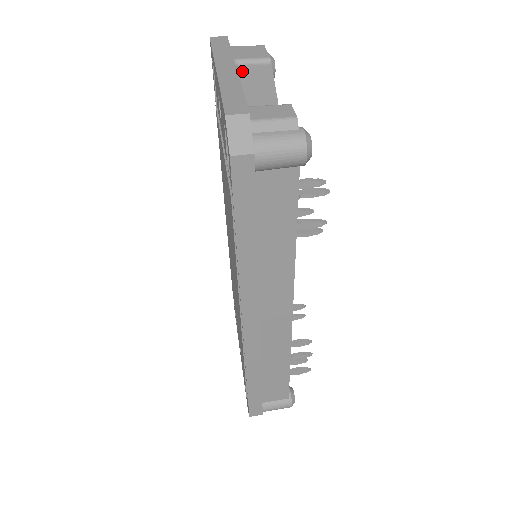
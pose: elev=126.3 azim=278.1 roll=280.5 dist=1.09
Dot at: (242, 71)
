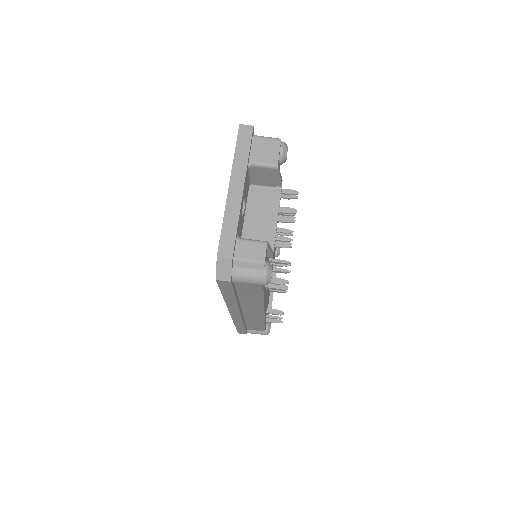
Dot at: (255, 169)
